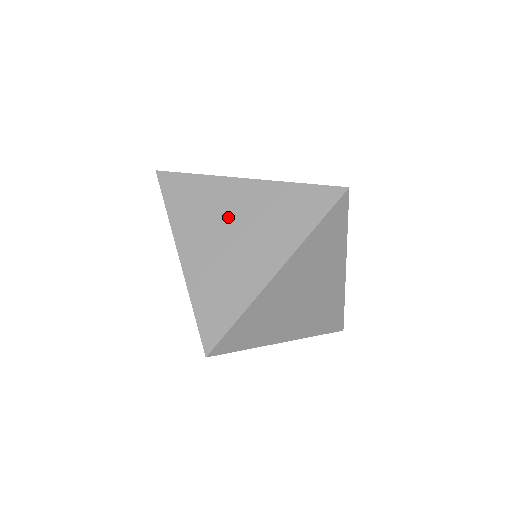
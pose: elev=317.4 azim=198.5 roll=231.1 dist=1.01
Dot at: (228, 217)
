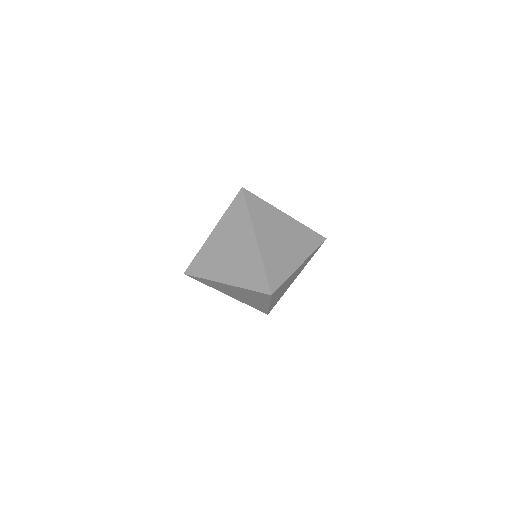
Dot at: (236, 243)
